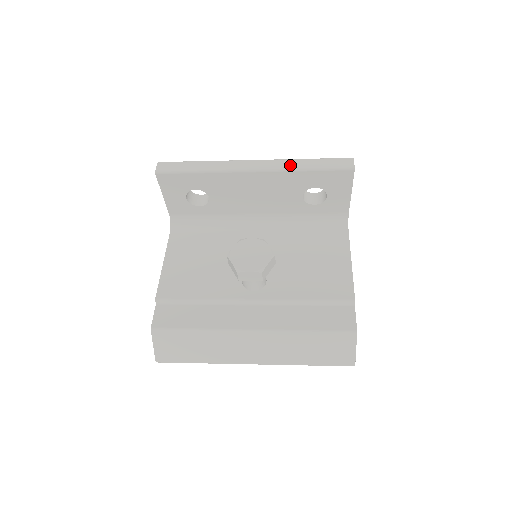
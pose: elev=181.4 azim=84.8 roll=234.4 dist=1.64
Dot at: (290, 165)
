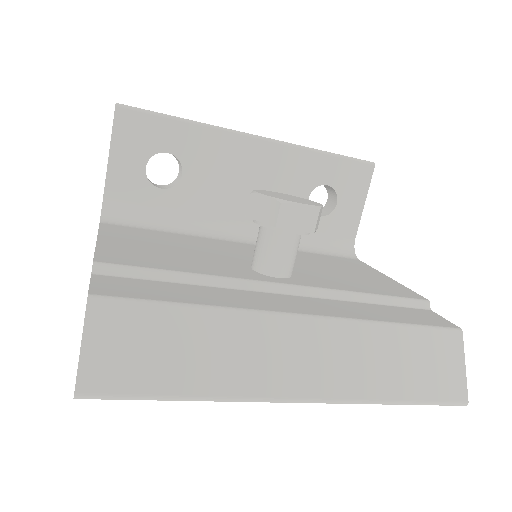
Dot at: occluded
